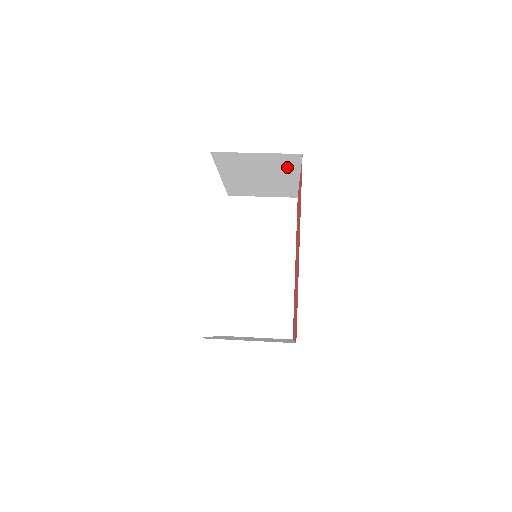
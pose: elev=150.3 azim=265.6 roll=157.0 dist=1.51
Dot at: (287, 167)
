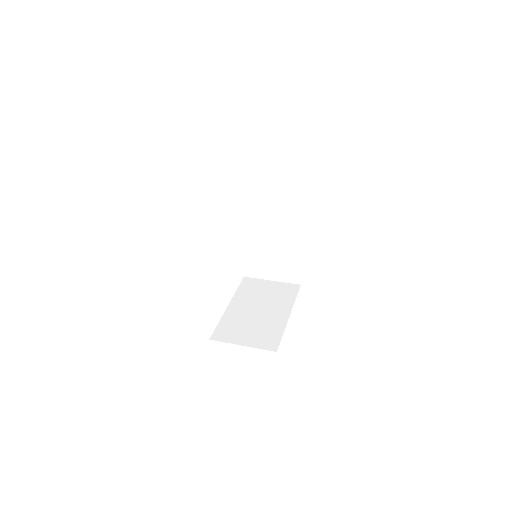
Dot at: occluded
